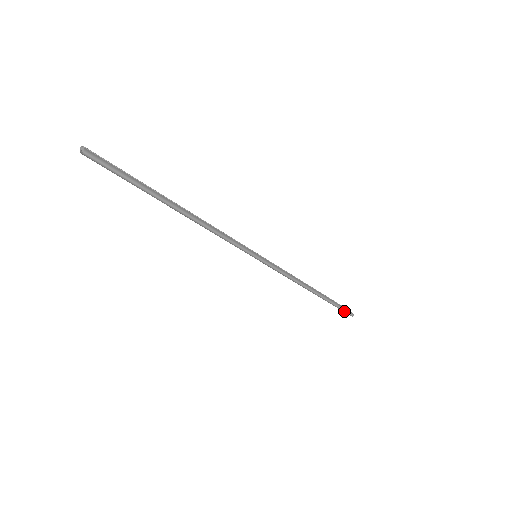
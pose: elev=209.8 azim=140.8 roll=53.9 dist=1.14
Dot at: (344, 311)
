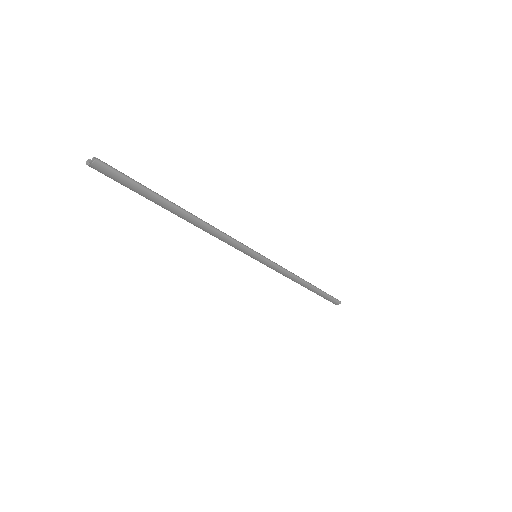
Dot at: (334, 299)
